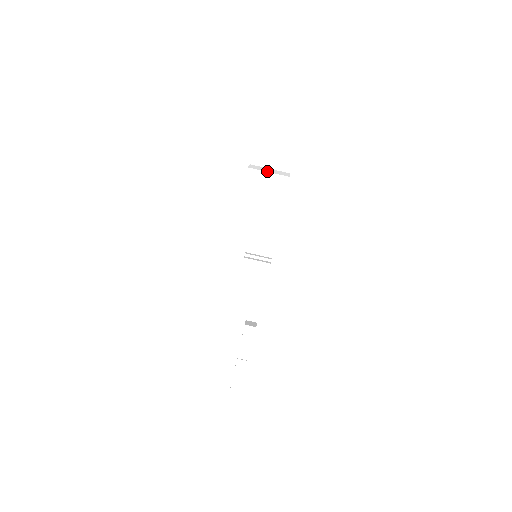
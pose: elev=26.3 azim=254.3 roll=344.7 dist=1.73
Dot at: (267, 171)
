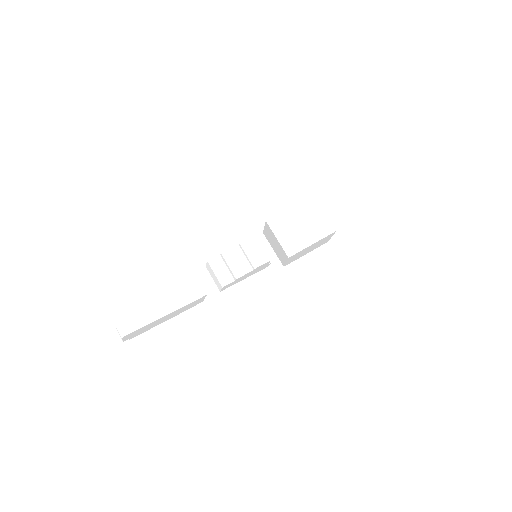
Dot at: (323, 212)
